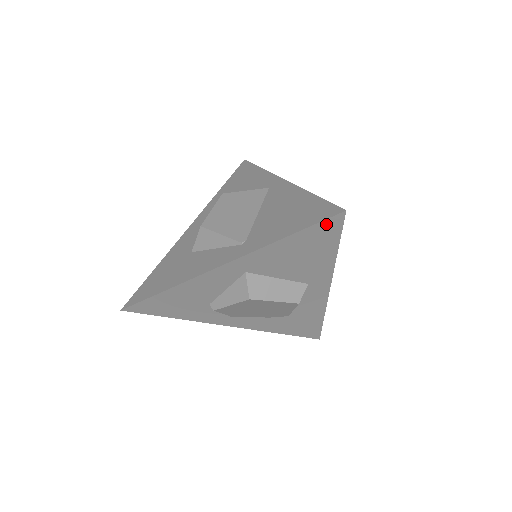
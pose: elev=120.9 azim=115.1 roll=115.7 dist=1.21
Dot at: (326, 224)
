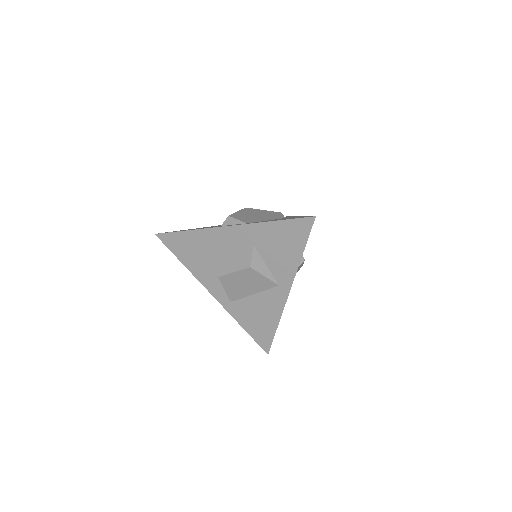
Dot at: (261, 342)
